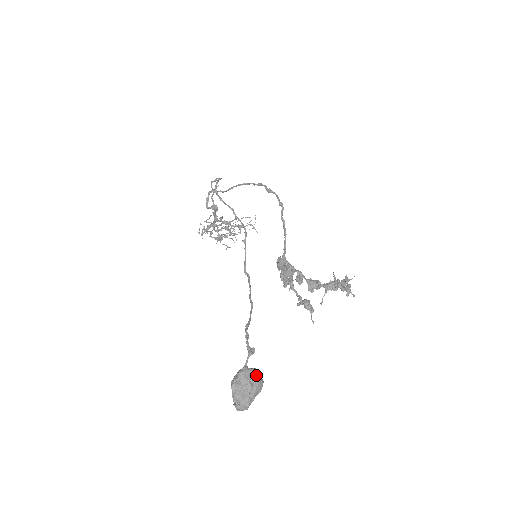
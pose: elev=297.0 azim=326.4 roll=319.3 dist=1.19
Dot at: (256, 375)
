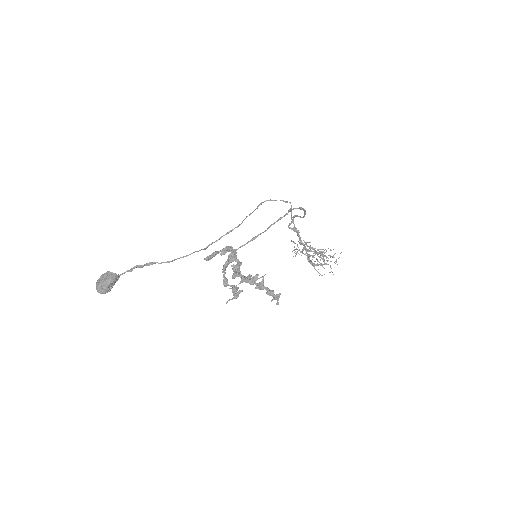
Dot at: (110, 276)
